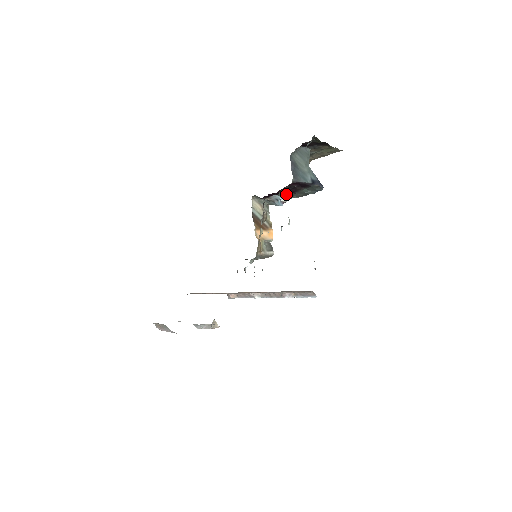
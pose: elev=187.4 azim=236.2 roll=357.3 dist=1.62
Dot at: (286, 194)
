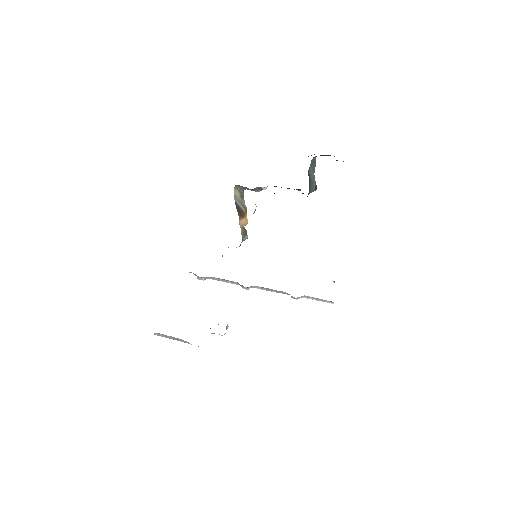
Dot at: occluded
